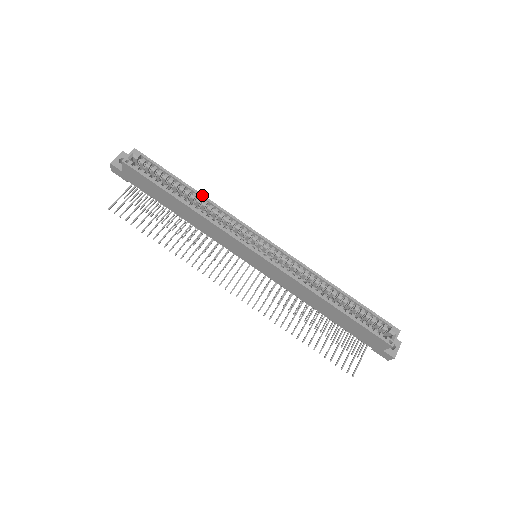
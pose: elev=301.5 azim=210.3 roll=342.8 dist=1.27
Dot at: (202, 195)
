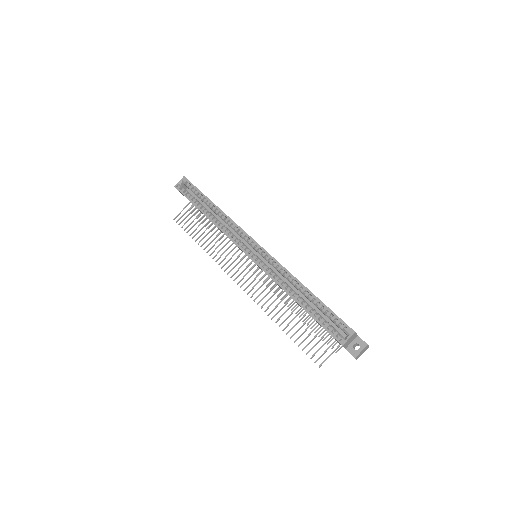
Dot at: (219, 208)
